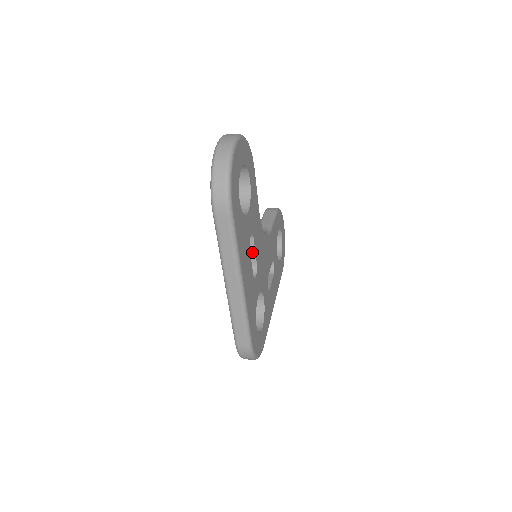
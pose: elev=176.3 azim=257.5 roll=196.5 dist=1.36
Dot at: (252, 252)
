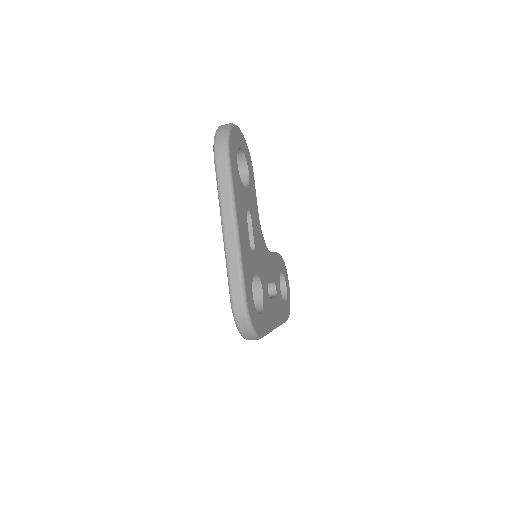
Dot at: (250, 232)
